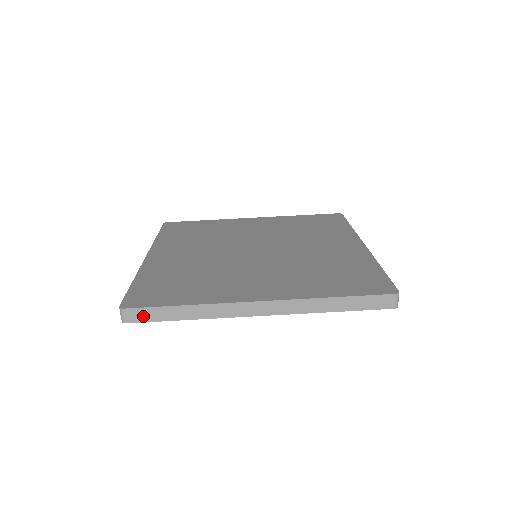
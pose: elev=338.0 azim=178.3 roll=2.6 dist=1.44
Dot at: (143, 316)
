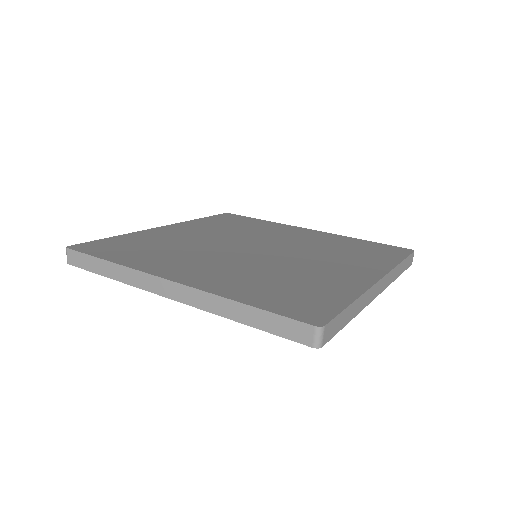
Dot at: (80, 261)
